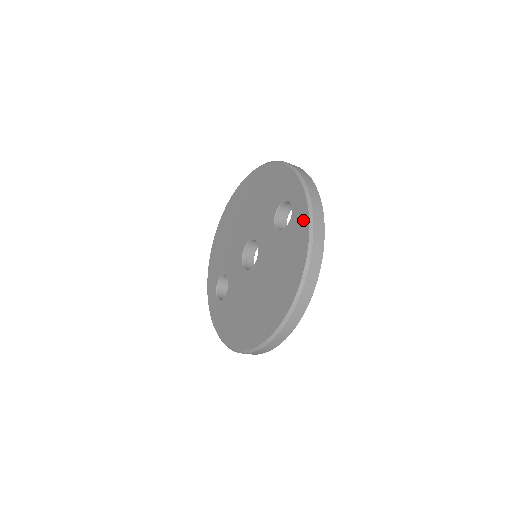
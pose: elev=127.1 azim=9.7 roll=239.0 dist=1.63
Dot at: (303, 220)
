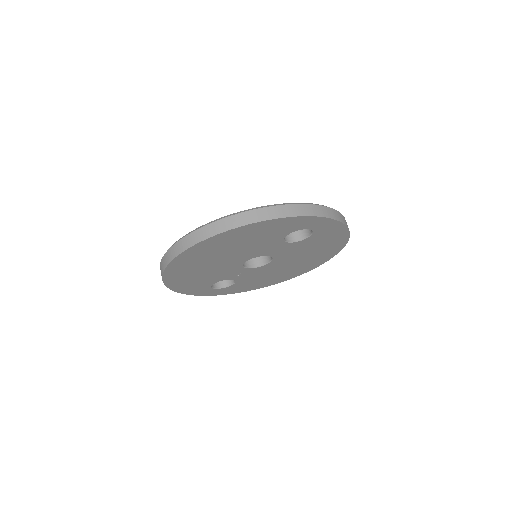
Dot at: occluded
